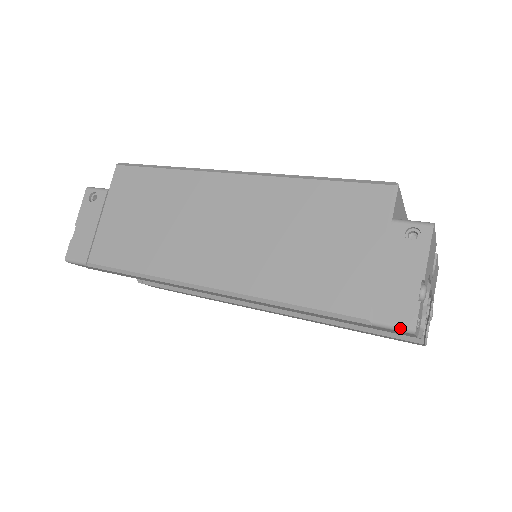
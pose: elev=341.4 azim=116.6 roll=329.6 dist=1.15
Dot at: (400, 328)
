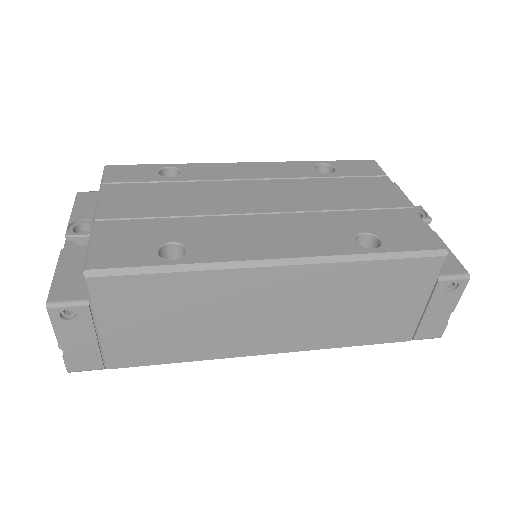
Dot at: occluded
